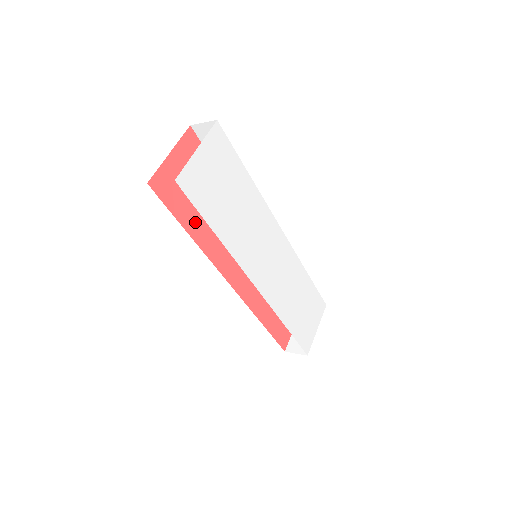
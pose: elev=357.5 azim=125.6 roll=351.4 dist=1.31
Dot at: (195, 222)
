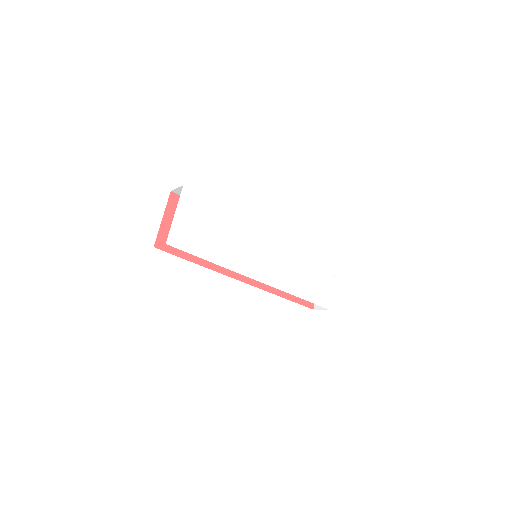
Dot at: occluded
